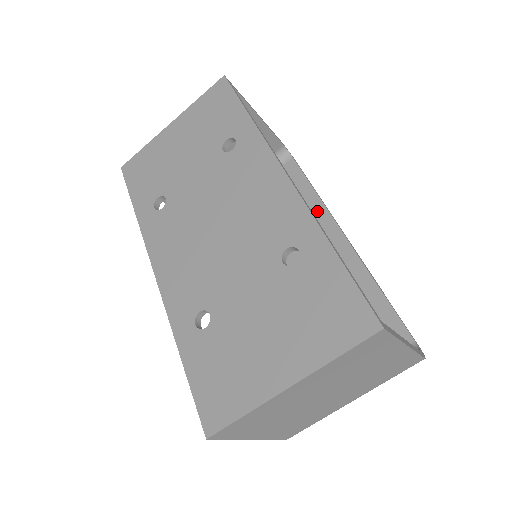
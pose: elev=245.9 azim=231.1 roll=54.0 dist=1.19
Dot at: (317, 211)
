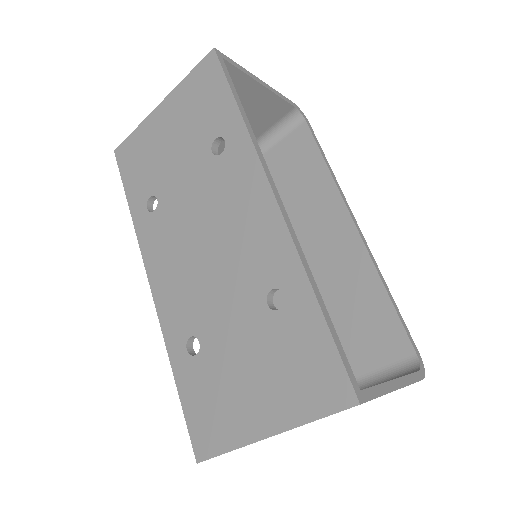
Dot at: (328, 192)
